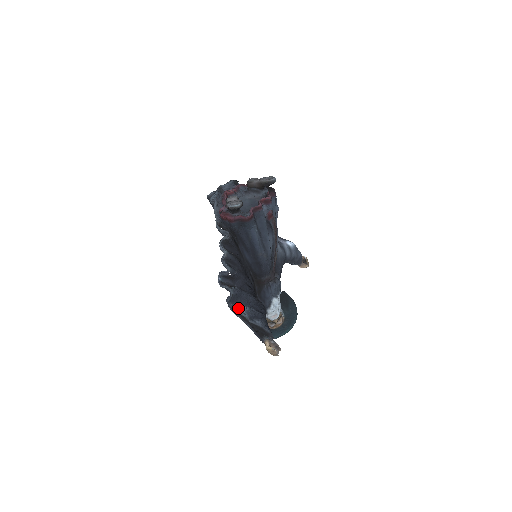
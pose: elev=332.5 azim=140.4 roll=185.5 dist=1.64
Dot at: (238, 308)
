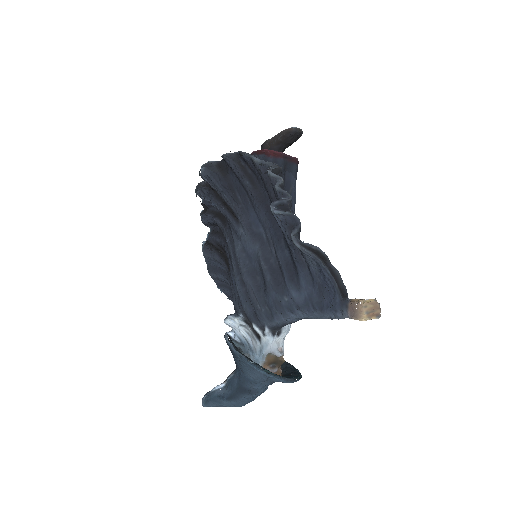
Dot at: (308, 247)
